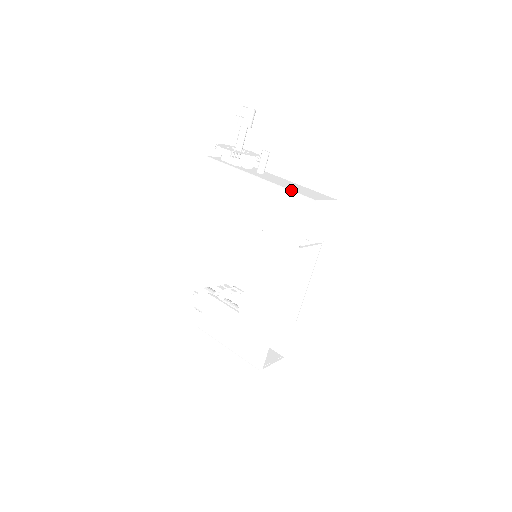
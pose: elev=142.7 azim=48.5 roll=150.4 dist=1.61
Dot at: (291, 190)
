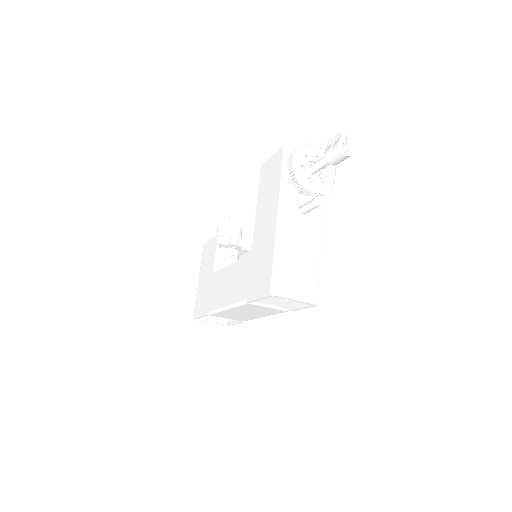
Dot at: (277, 263)
